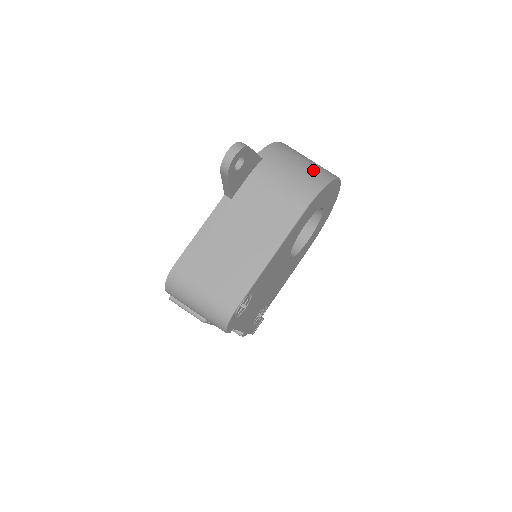
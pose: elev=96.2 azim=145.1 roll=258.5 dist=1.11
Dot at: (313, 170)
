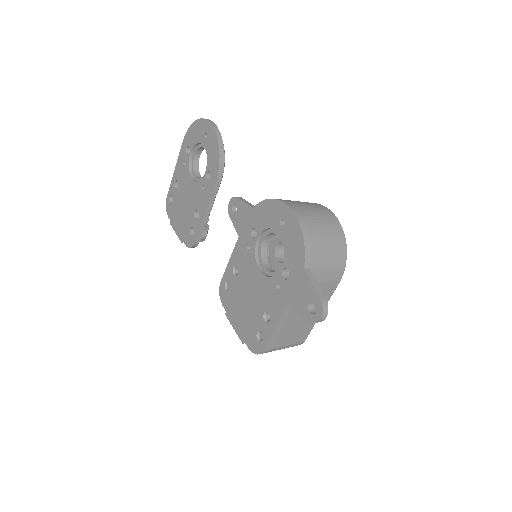
Dot at: (336, 246)
